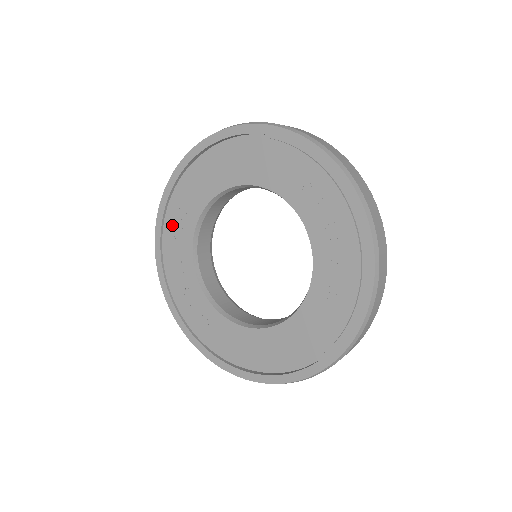
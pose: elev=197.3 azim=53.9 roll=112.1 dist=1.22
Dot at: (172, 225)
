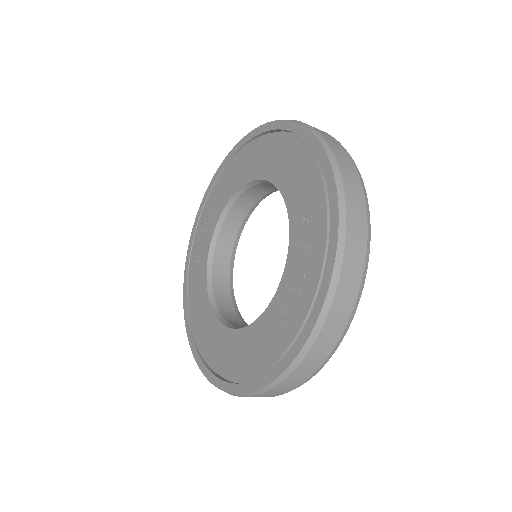
Dot at: (213, 198)
